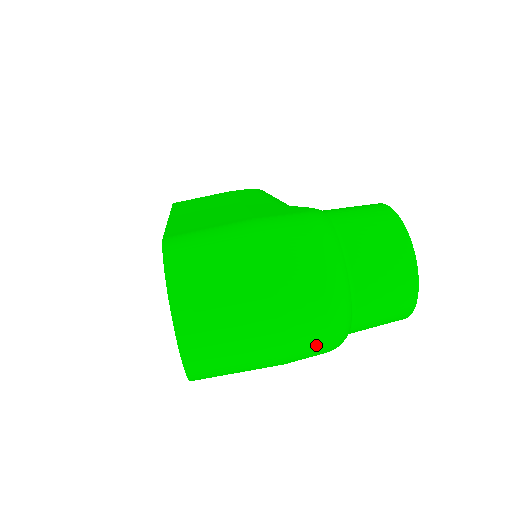
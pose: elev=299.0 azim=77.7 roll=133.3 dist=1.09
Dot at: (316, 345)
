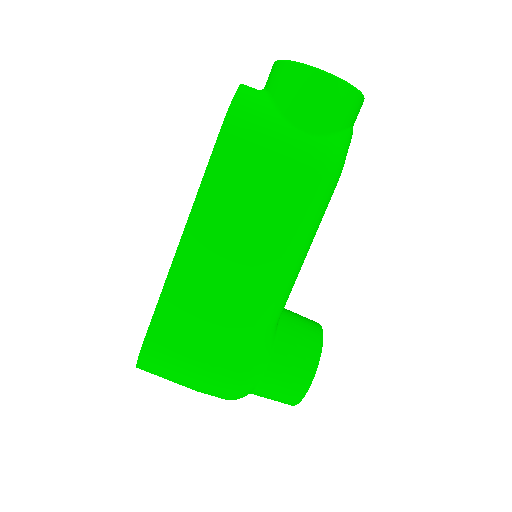
Dot at: occluded
